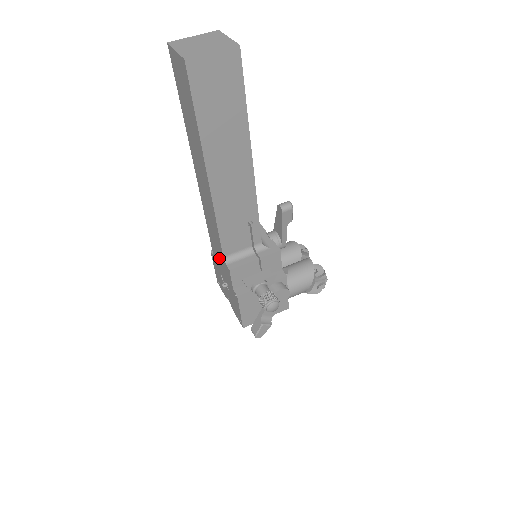
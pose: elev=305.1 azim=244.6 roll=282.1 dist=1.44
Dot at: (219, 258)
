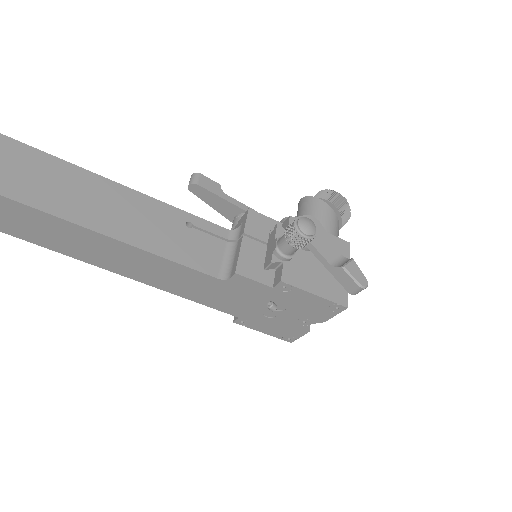
Dot at: (230, 297)
